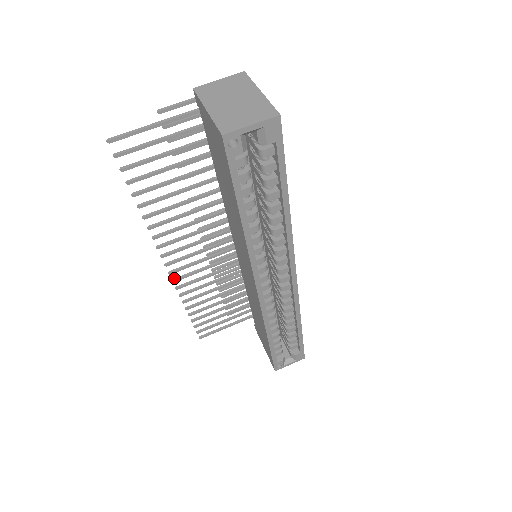
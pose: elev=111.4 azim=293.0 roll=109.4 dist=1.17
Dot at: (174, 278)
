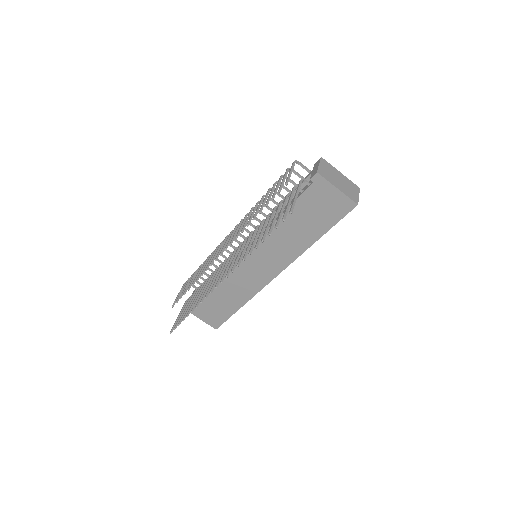
Dot at: (211, 291)
